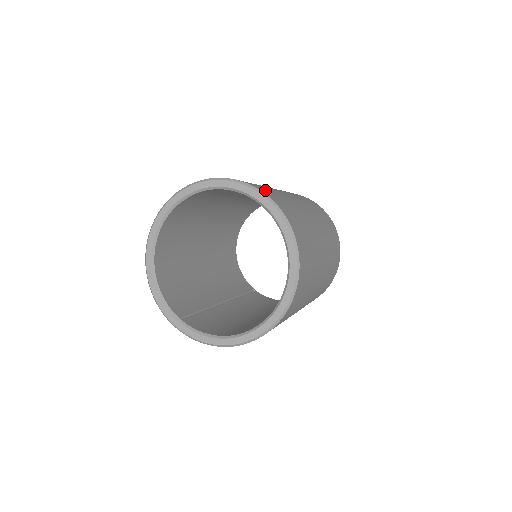
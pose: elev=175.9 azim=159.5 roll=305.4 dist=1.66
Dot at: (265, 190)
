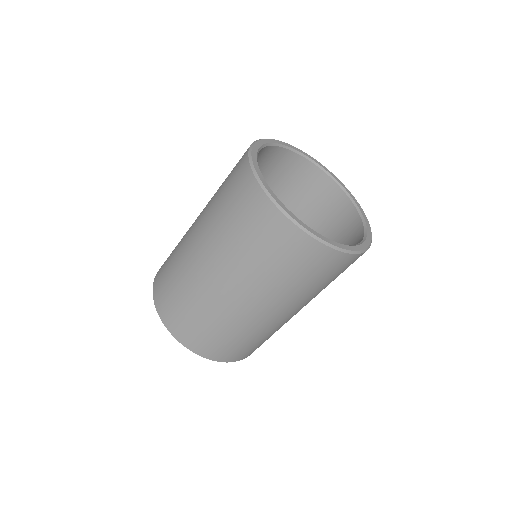
Dot at: occluded
